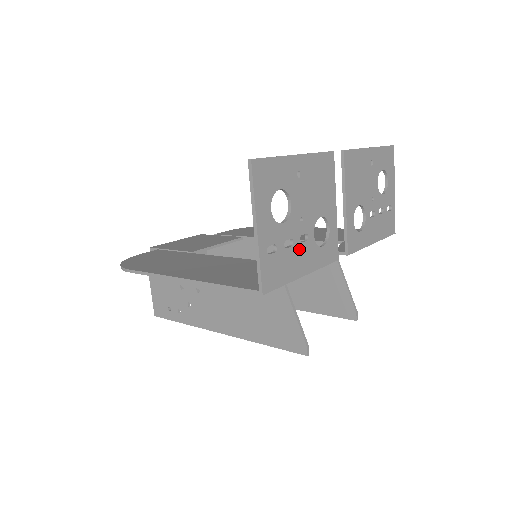
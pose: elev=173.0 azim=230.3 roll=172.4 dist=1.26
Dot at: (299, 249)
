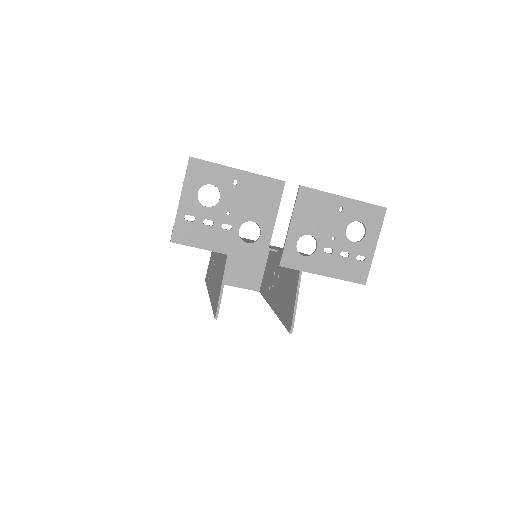
Dot at: (219, 232)
